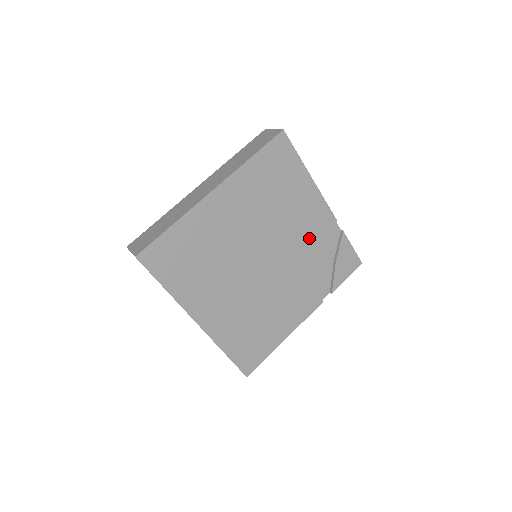
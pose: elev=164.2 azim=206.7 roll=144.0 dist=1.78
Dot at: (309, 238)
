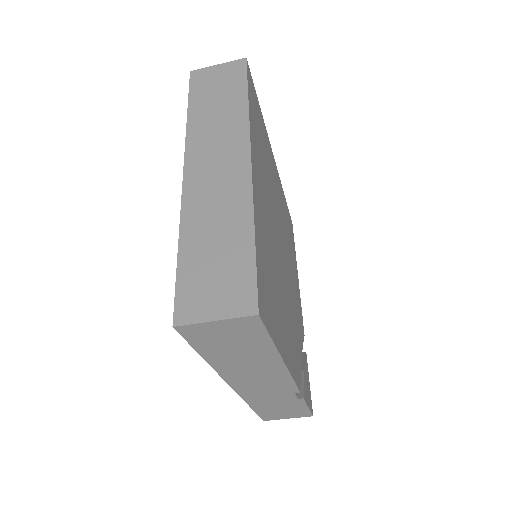
Dot at: (296, 306)
